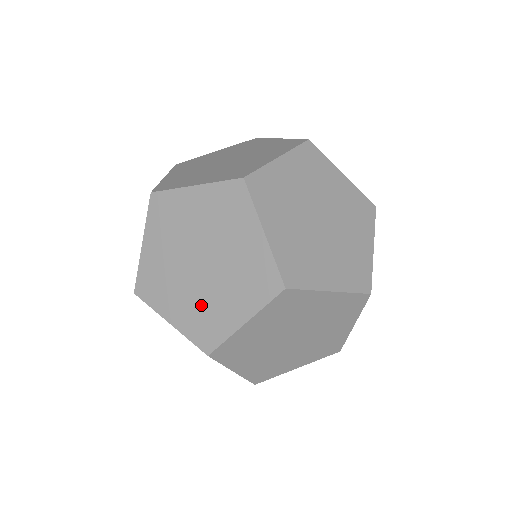
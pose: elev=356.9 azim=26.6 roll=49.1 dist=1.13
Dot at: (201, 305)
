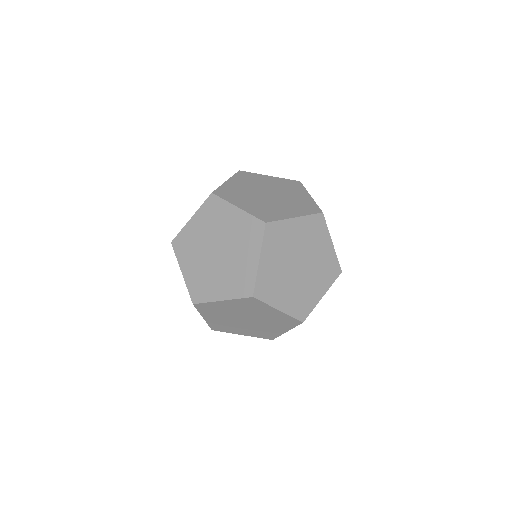
Dot at: (204, 275)
